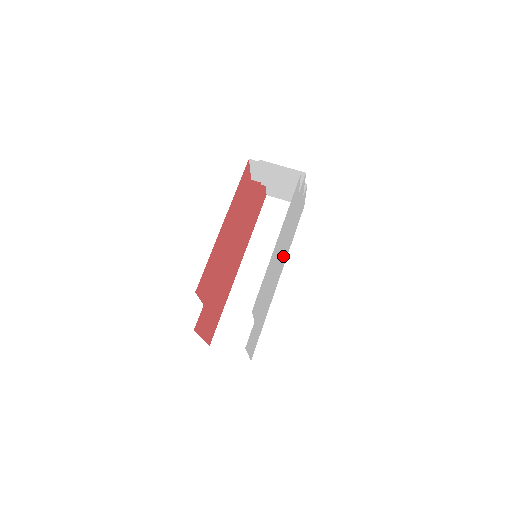
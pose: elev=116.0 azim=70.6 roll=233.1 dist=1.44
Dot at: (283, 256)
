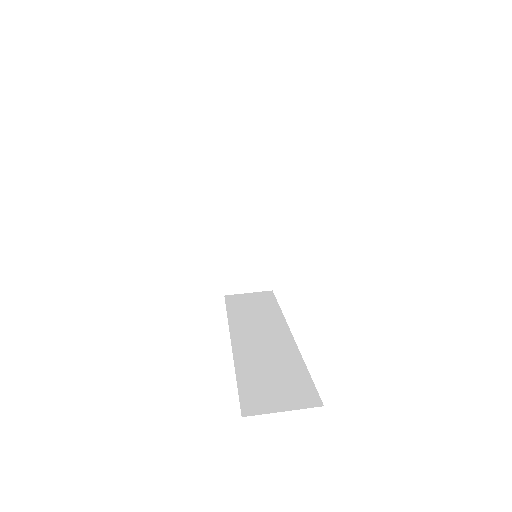
Dot at: occluded
